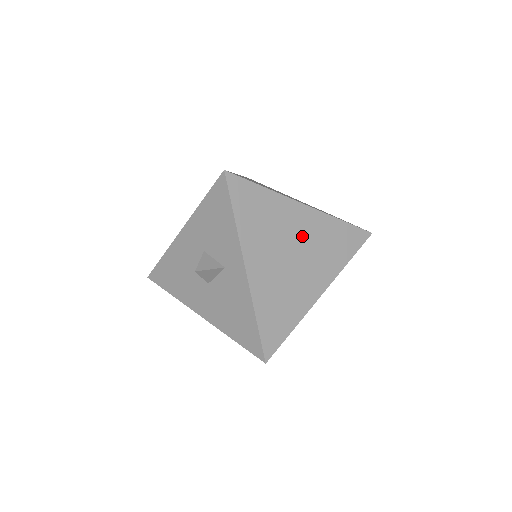
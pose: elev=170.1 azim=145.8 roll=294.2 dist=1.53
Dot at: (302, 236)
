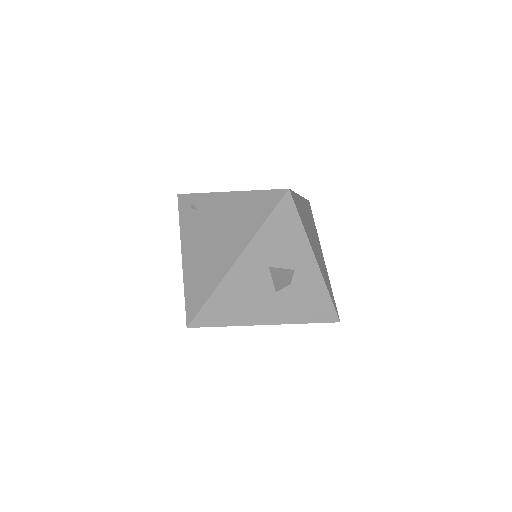
Dot at: (309, 221)
